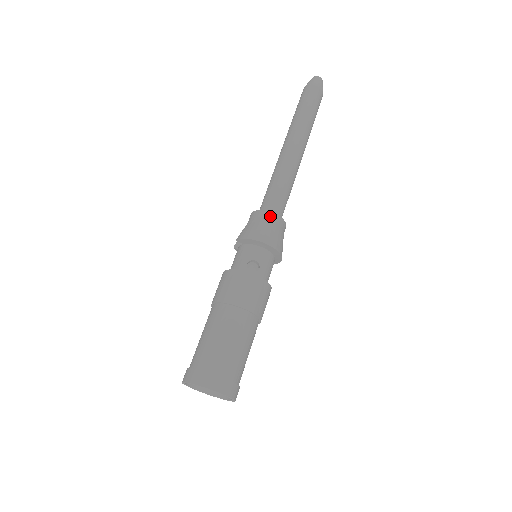
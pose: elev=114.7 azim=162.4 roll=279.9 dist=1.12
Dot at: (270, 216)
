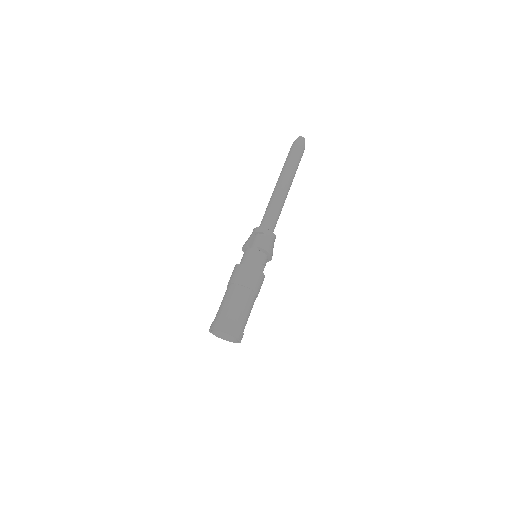
Dot at: (274, 237)
